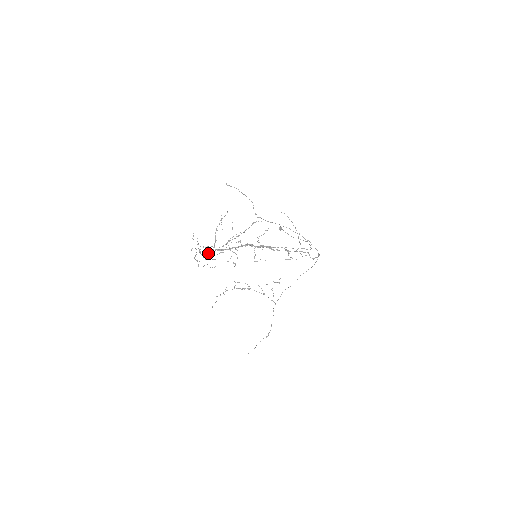
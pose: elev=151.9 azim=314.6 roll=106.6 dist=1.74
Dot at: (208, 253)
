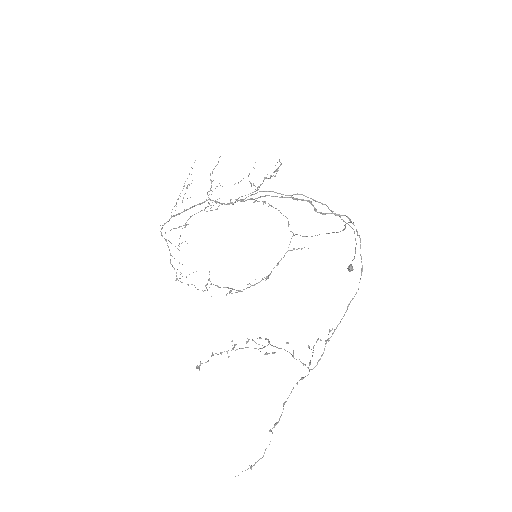
Dot at: (163, 225)
